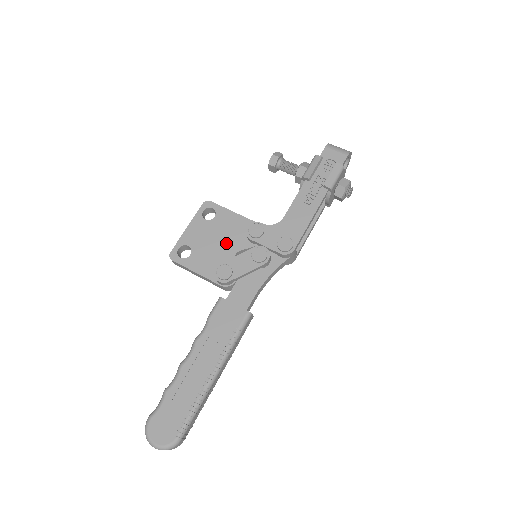
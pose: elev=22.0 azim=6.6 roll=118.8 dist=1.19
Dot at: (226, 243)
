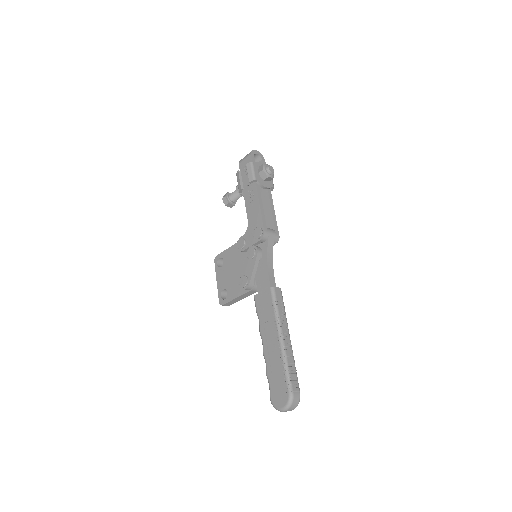
Dot at: (237, 267)
